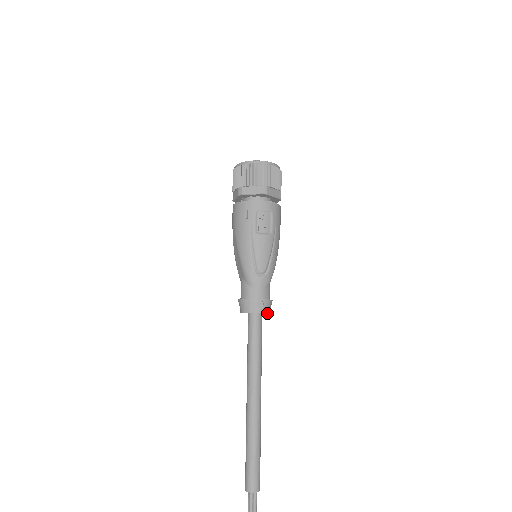
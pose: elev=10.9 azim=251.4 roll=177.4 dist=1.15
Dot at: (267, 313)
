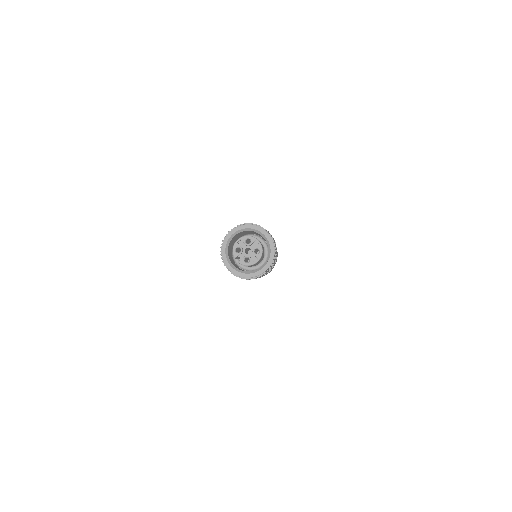
Dot at: occluded
